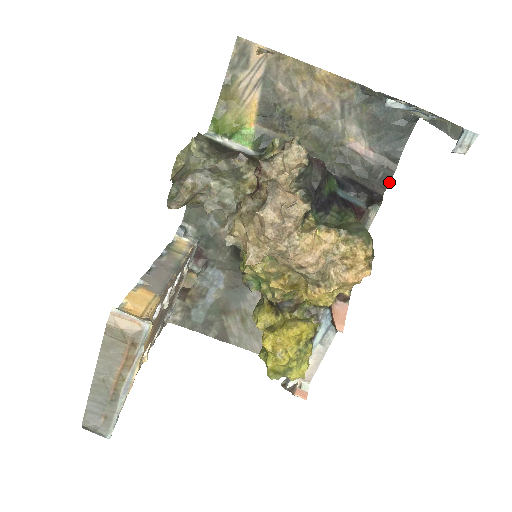
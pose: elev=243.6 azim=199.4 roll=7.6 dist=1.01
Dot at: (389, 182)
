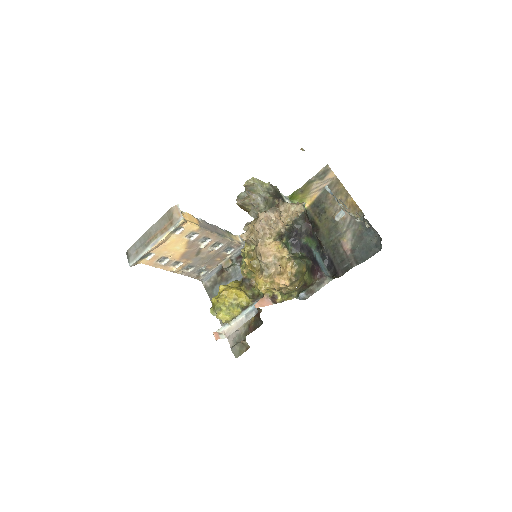
Dot at: occluded
